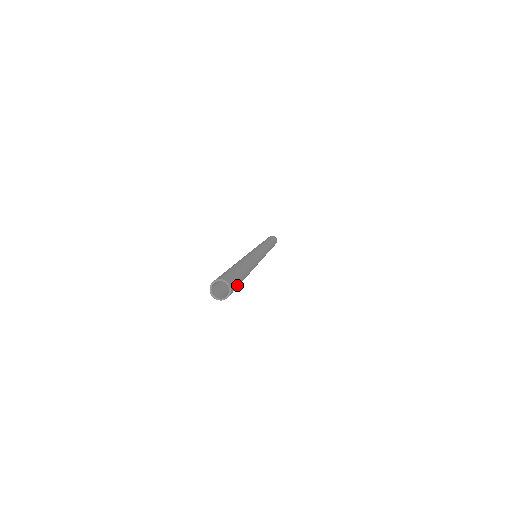
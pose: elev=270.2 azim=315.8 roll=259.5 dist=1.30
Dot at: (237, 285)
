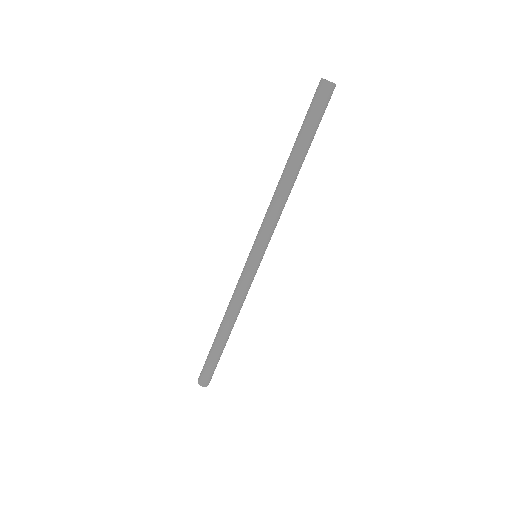
Dot at: (323, 113)
